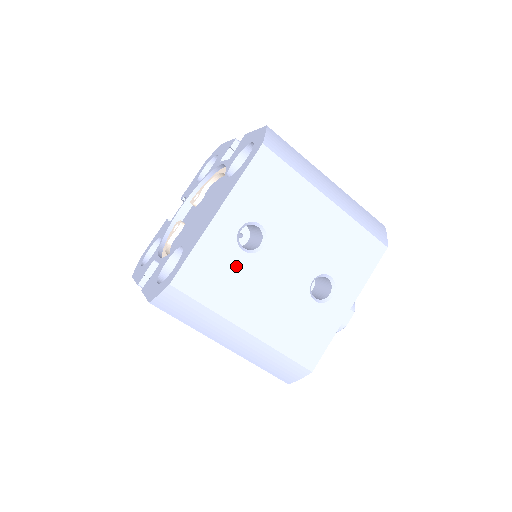
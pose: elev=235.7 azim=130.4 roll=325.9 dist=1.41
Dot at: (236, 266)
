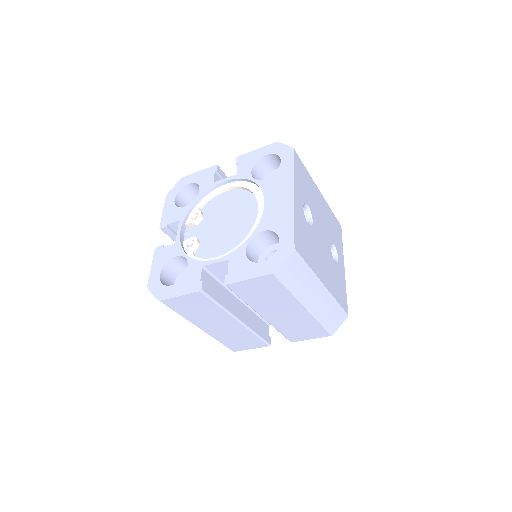
Dot at: (309, 235)
